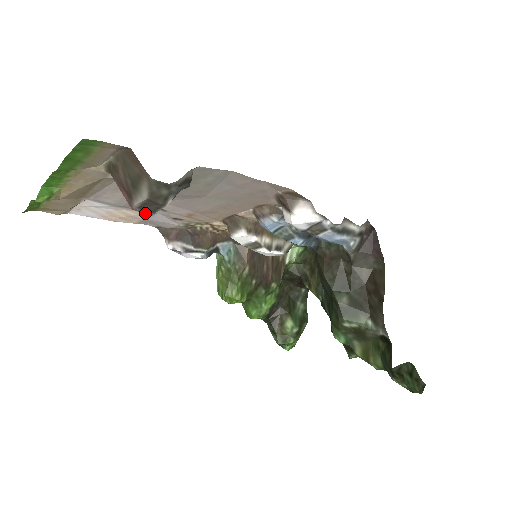
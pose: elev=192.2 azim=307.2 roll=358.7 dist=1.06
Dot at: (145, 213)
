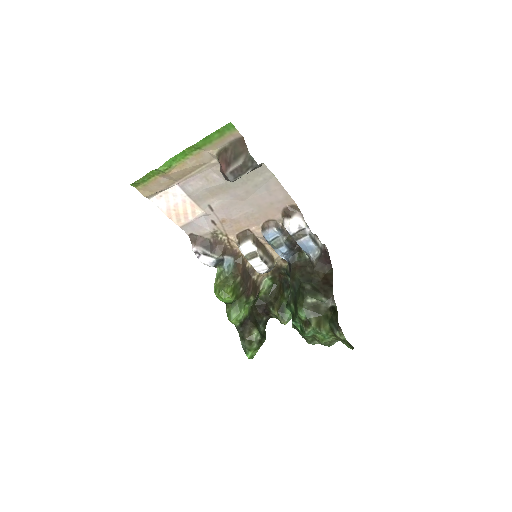
Dot at: (230, 179)
